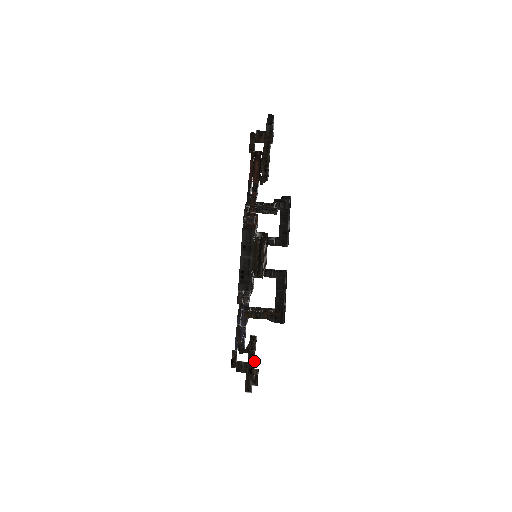
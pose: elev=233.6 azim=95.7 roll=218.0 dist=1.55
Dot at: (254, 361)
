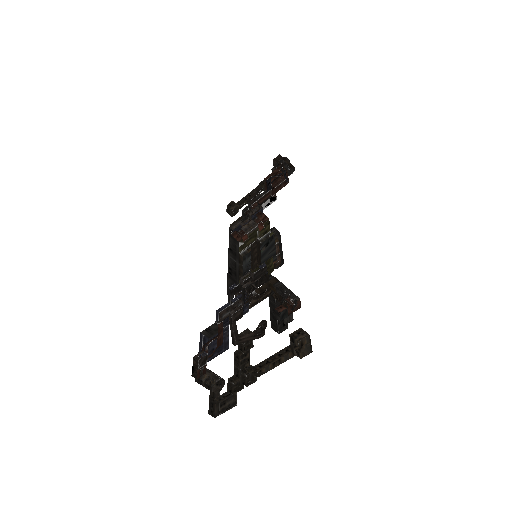
Dot at: (244, 363)
